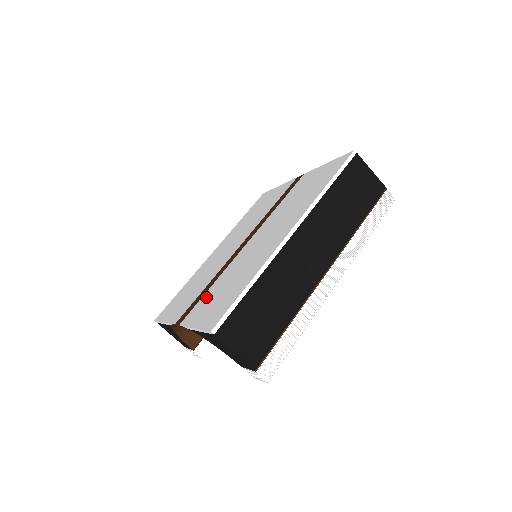
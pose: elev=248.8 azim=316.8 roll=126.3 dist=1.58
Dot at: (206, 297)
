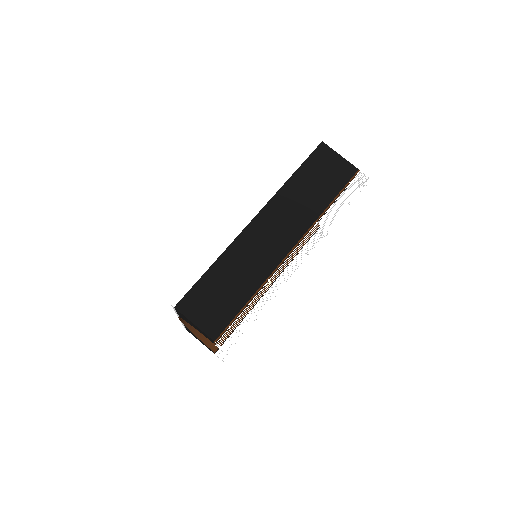
Dot at: occluded
